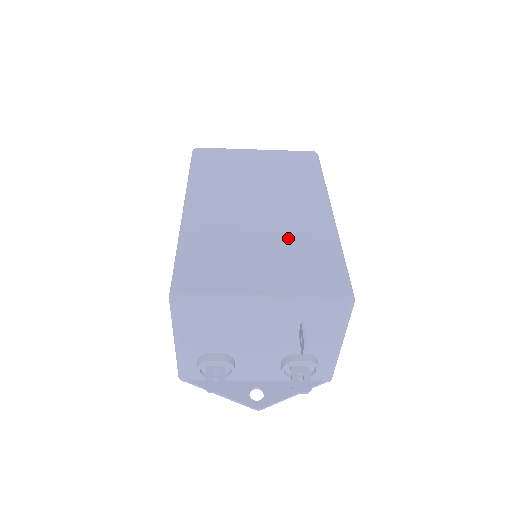
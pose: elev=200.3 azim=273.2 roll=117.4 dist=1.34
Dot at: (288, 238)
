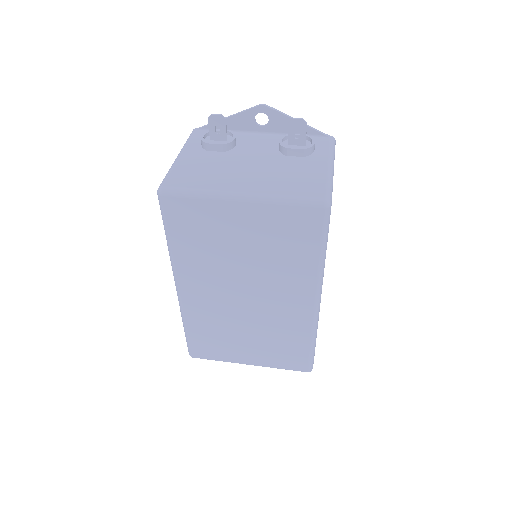
Dot at: (270, 329)
